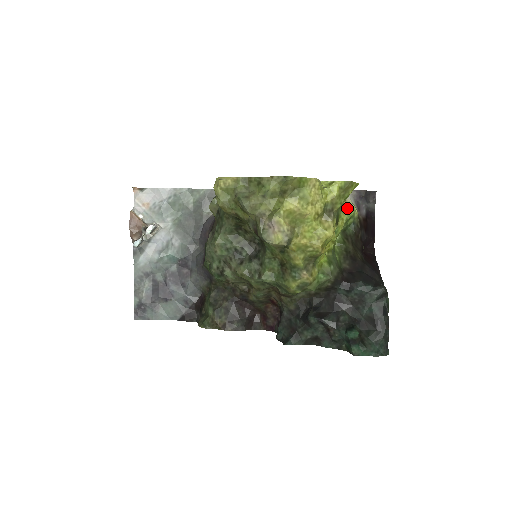
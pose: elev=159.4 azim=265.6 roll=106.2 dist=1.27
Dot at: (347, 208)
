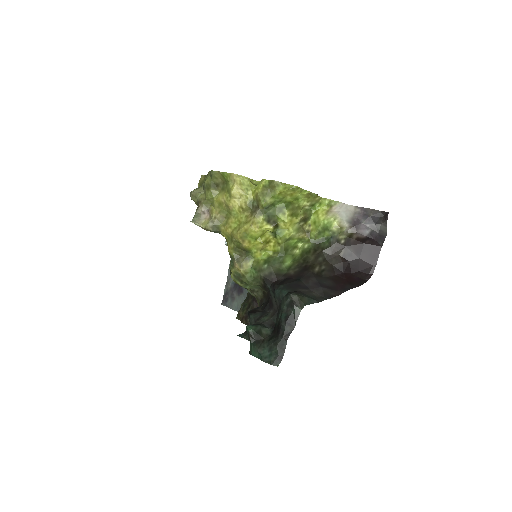
Dot at: (321, 219)
